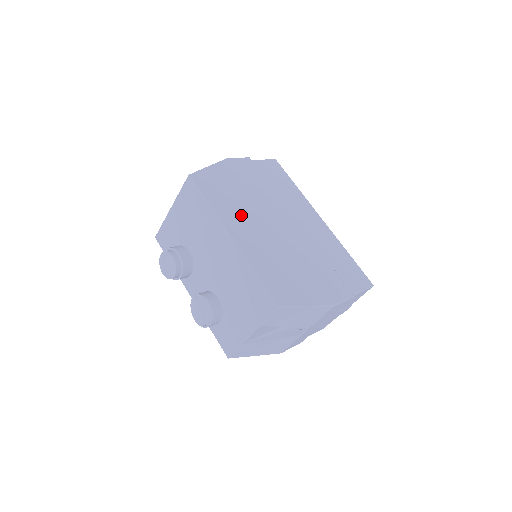
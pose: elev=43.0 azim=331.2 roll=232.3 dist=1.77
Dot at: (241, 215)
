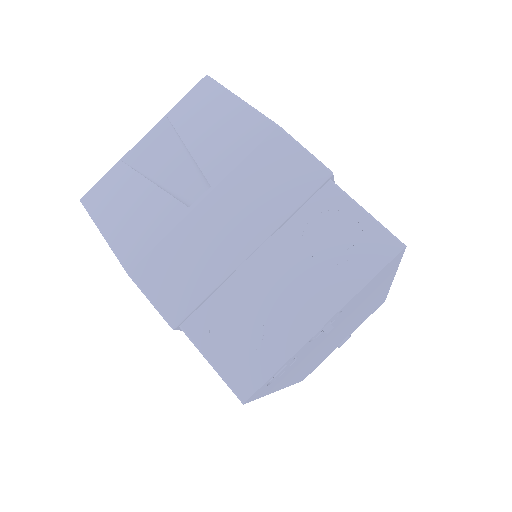
Dot at: occluded
